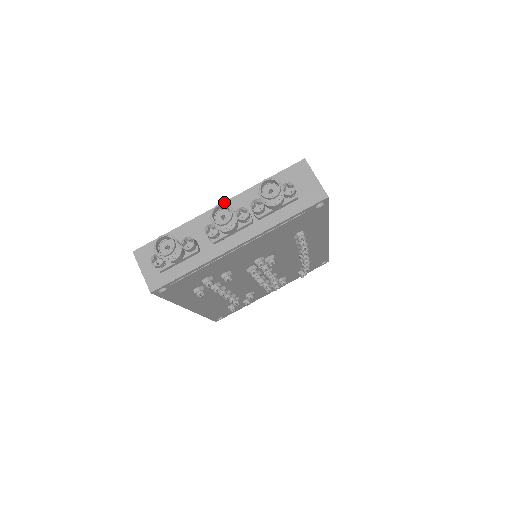
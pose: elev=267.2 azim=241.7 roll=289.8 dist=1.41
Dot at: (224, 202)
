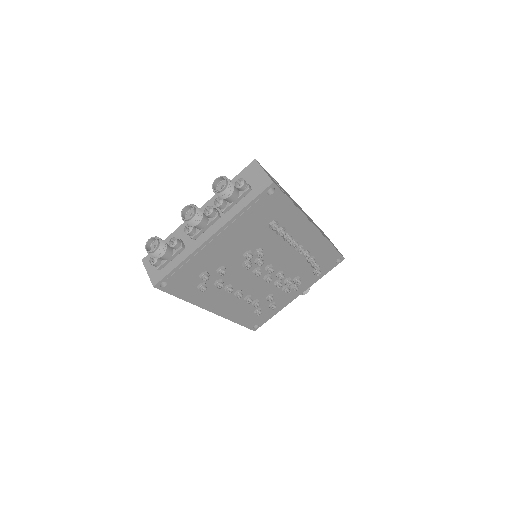
Dot at: (200, 208)
